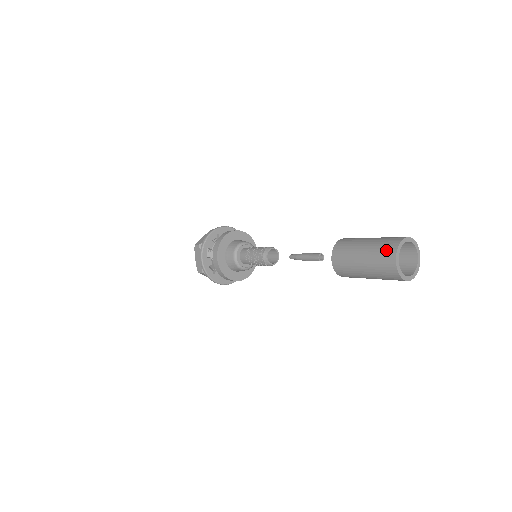
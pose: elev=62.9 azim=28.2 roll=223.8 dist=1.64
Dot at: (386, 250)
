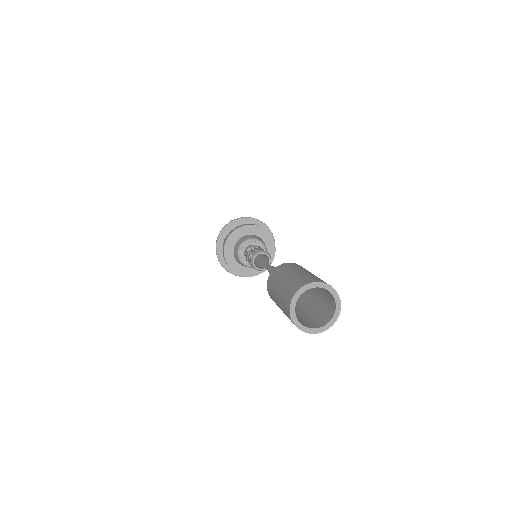
Dot at: (285, 303)
